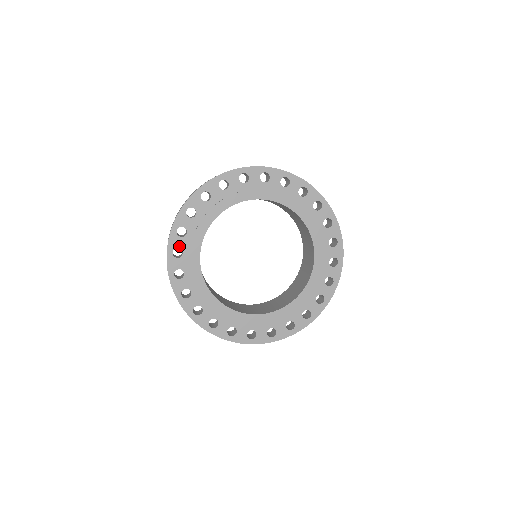
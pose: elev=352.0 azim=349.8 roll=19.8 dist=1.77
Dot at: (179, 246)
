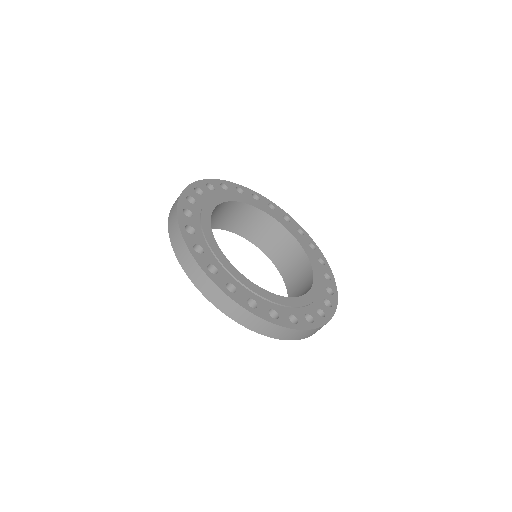
Dot at: (230, 188)
